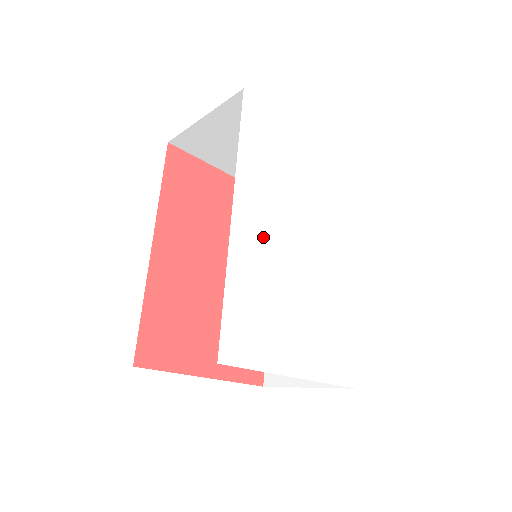
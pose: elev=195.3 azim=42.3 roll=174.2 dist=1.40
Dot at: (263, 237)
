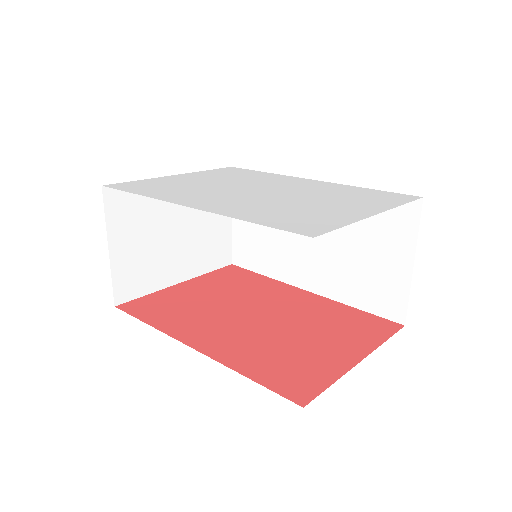
Dot at: (227, 201)
